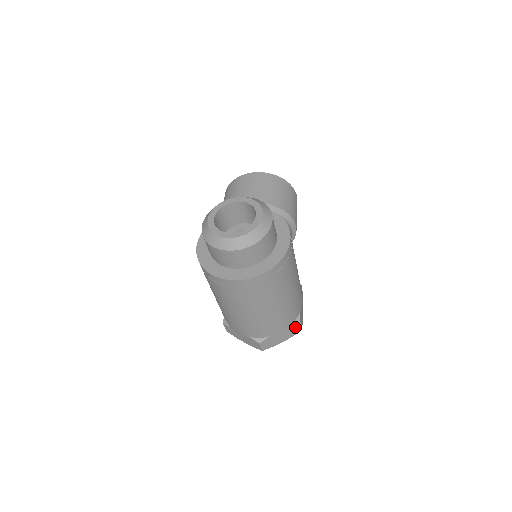
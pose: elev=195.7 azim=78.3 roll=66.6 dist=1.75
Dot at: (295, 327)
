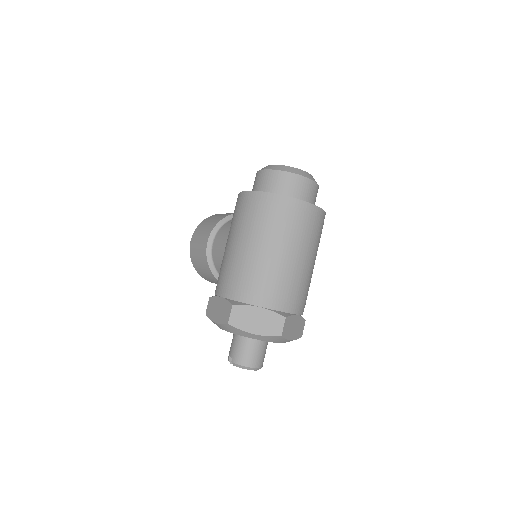
Dot at: (302, 325)
